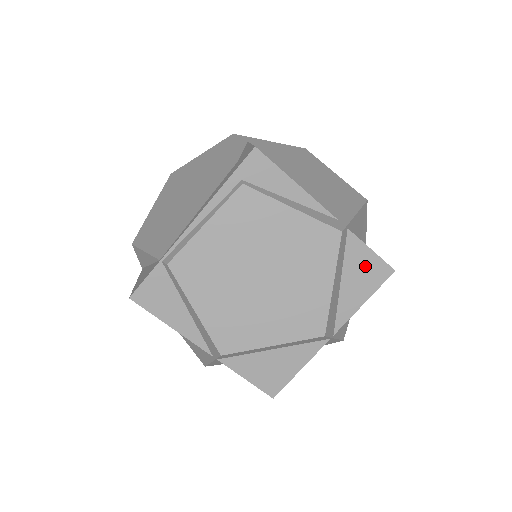
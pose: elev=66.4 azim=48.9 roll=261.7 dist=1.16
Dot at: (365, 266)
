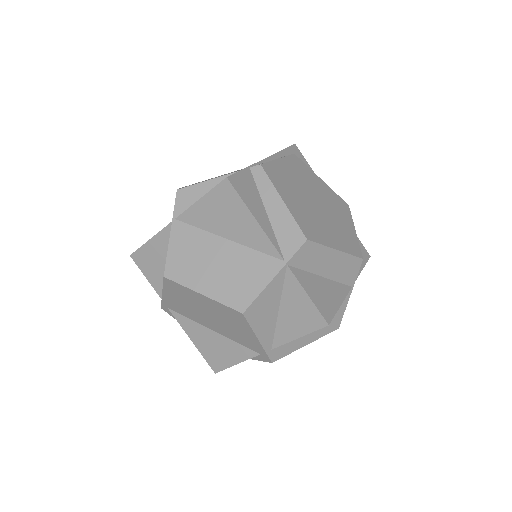
Dot at: occluded
